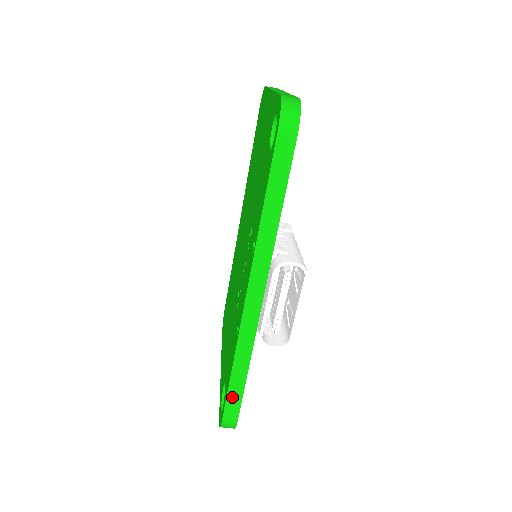
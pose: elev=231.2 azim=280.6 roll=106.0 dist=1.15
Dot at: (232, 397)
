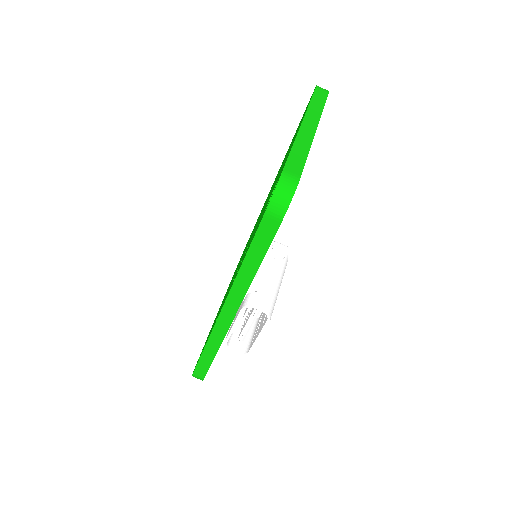
Dot at: (202, 365)
